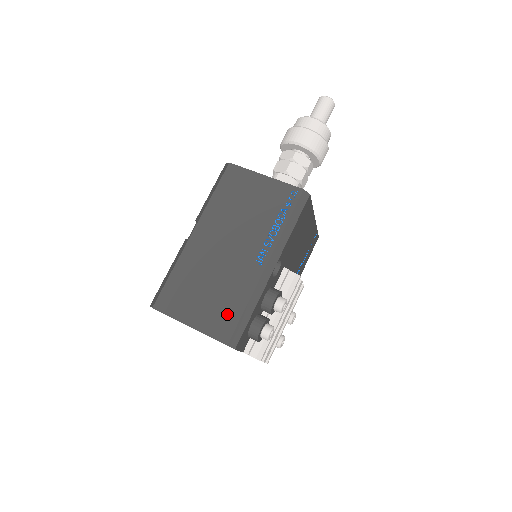
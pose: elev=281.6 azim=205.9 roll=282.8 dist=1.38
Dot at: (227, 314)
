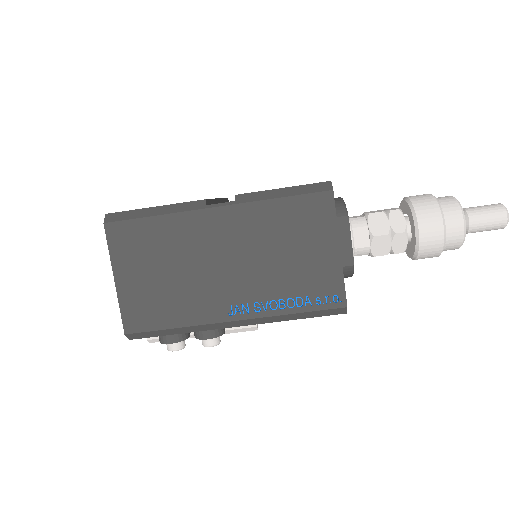
Dot at: (154, 313)
